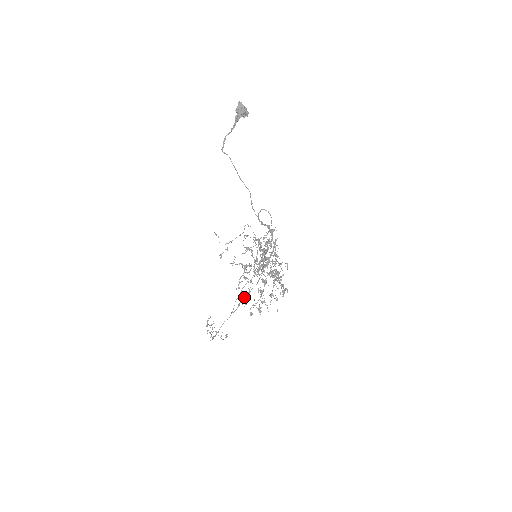
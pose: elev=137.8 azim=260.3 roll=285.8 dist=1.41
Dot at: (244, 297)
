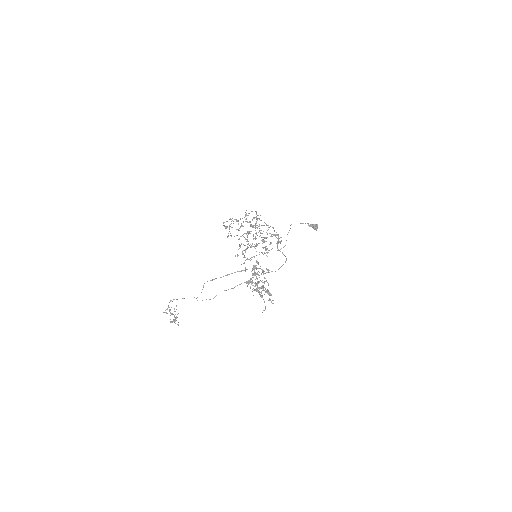
Dot at: (229, 227)
